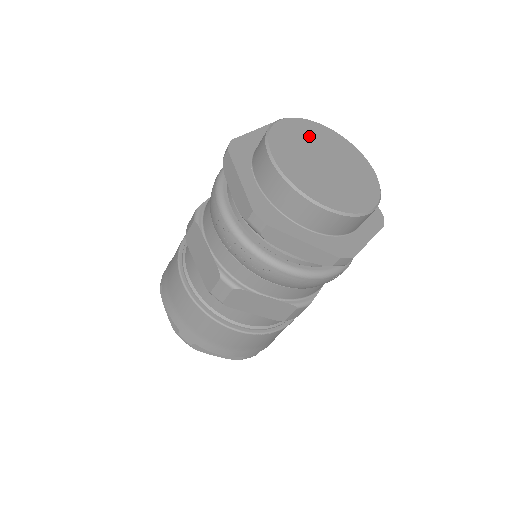
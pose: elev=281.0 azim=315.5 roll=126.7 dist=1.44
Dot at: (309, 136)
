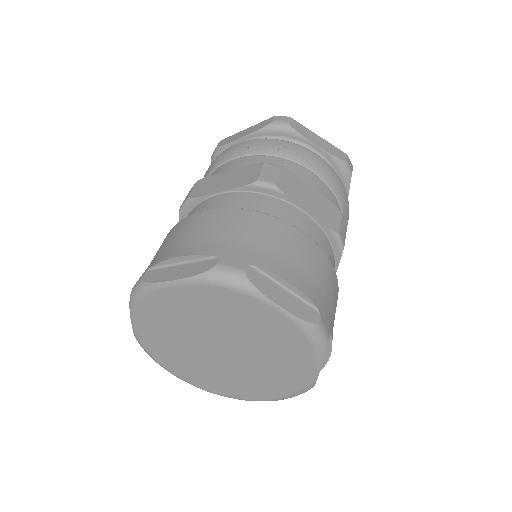
Dot at: occluded
